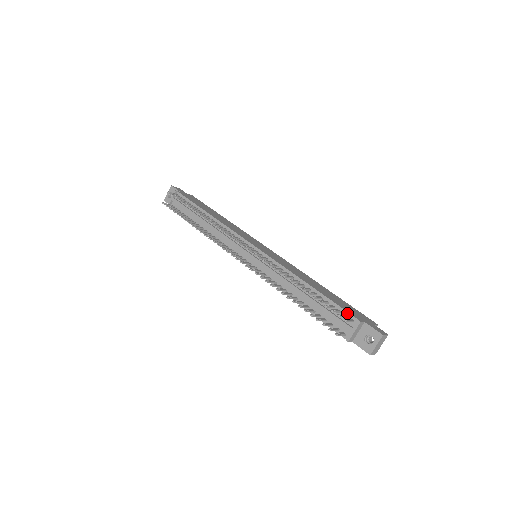
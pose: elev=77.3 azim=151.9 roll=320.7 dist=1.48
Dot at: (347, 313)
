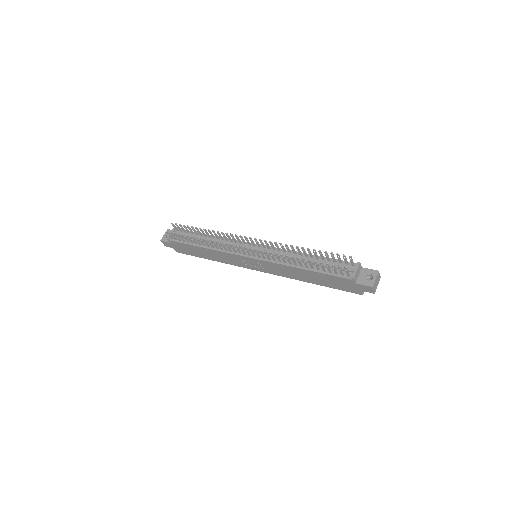
Dot at: (347, 262)
